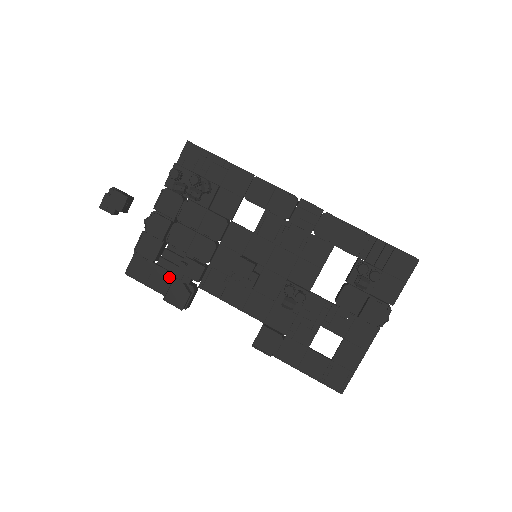
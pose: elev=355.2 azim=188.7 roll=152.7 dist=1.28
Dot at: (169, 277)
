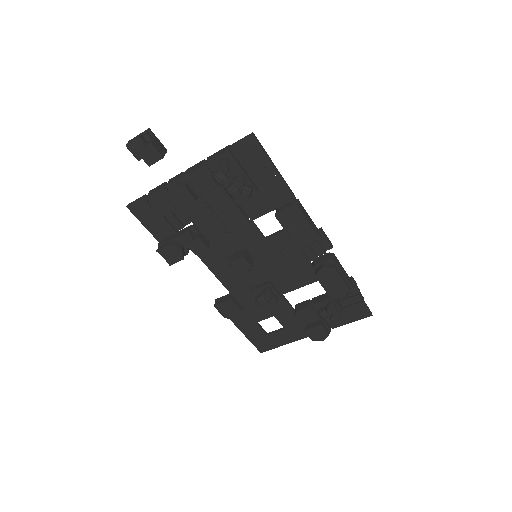
Dot at: (169, 230)
